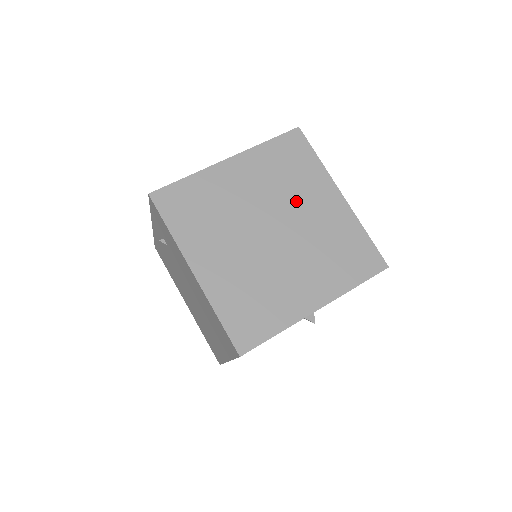
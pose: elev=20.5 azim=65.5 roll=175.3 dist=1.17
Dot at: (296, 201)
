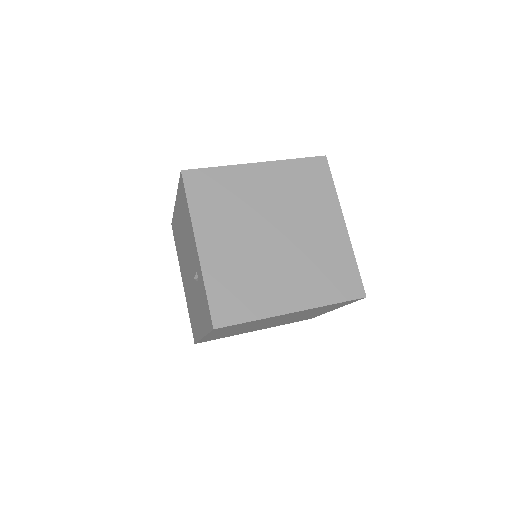
Dot at: occluded
